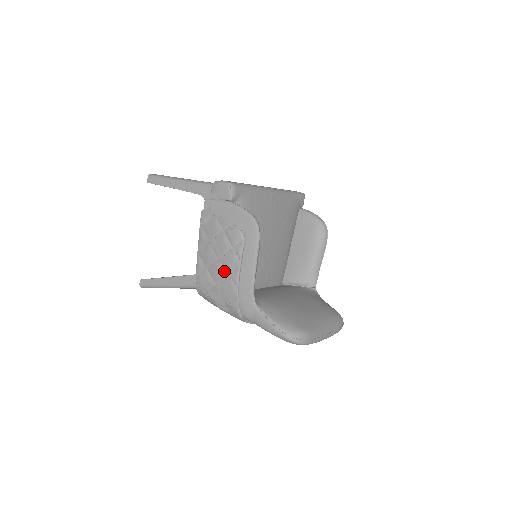
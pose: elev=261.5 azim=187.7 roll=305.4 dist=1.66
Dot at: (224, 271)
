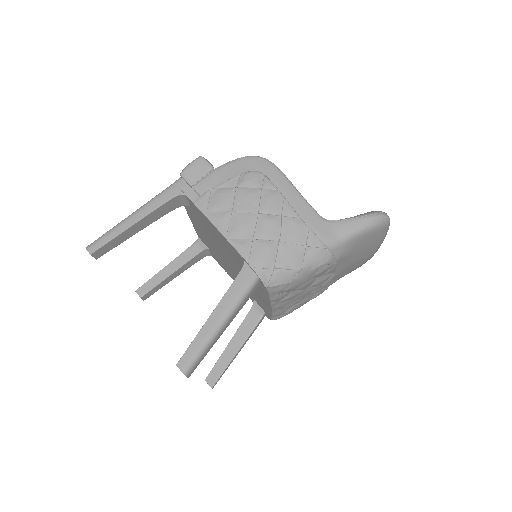
Dot at: (273, 217)
